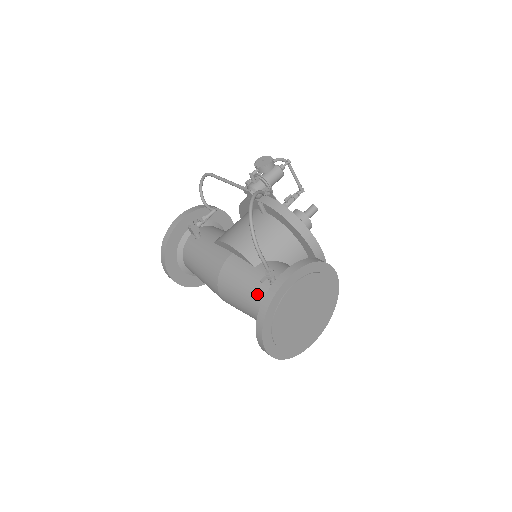
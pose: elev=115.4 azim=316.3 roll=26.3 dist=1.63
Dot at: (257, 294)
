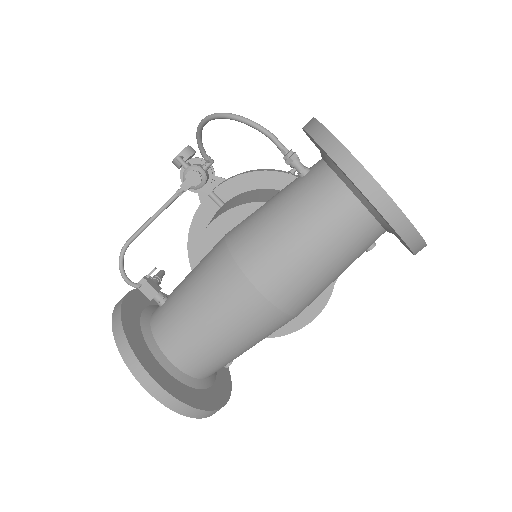
Dot at: (301, 194)
